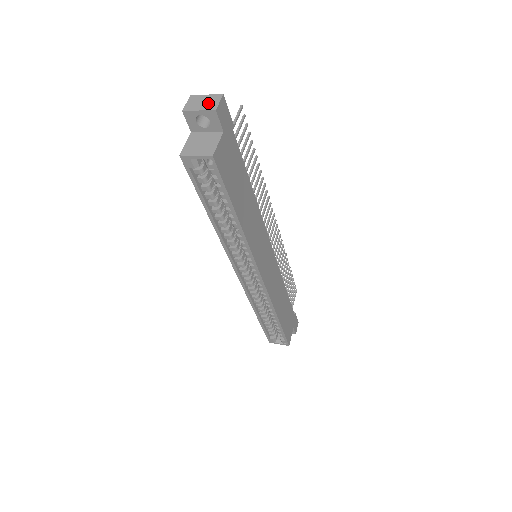
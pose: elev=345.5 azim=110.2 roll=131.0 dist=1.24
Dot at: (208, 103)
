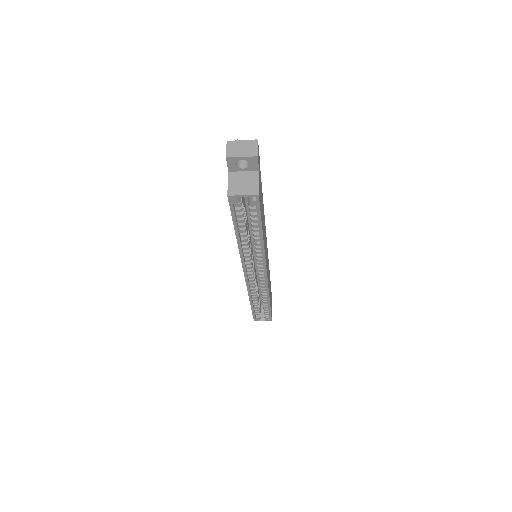
Dot at: (248, 149)
